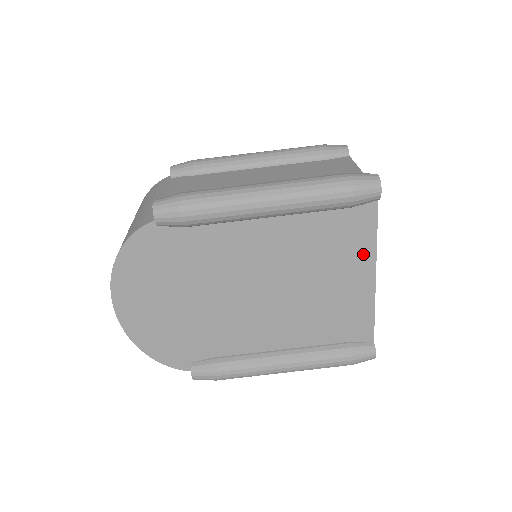
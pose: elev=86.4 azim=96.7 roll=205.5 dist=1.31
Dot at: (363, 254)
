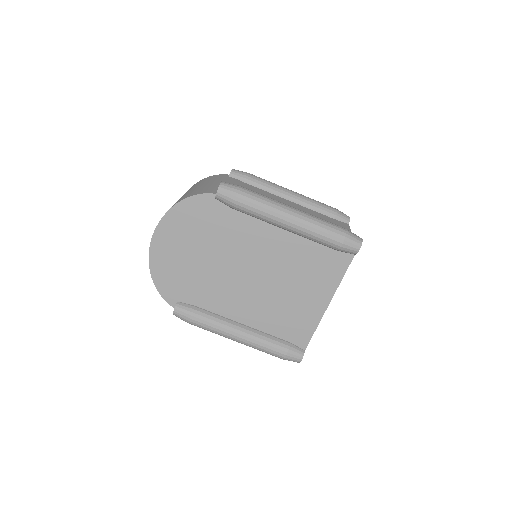
Dot at: (329, 285)
